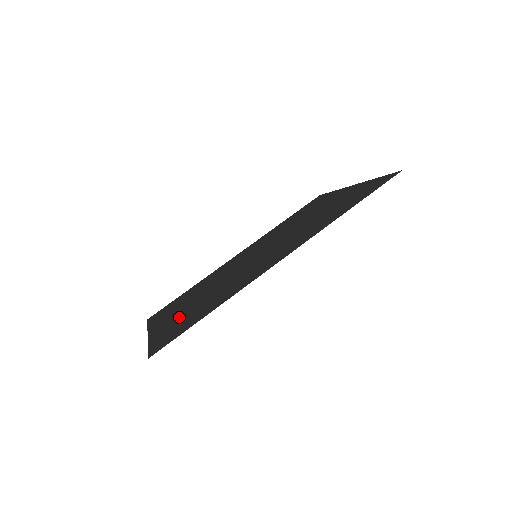
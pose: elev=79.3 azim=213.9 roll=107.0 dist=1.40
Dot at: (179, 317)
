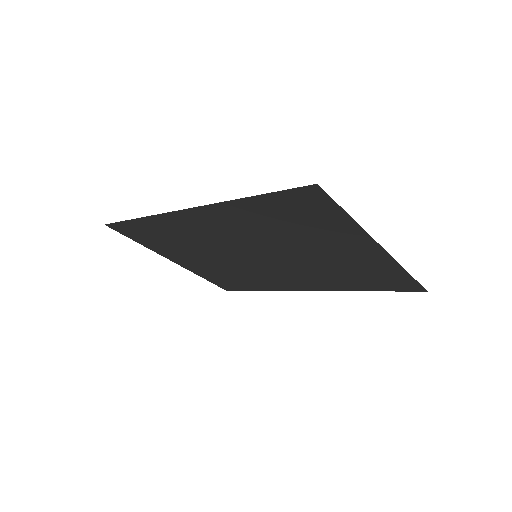
Dot at: (173, 249)
